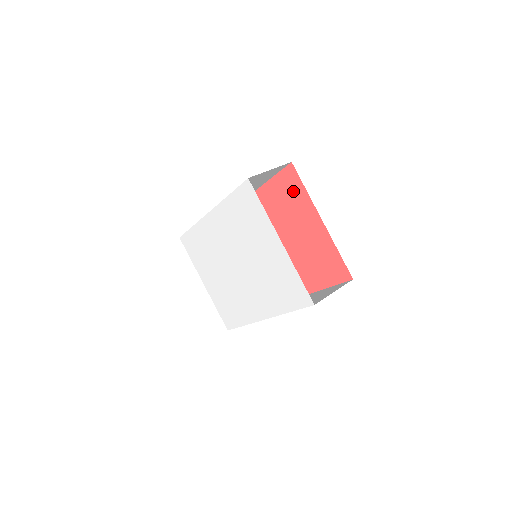
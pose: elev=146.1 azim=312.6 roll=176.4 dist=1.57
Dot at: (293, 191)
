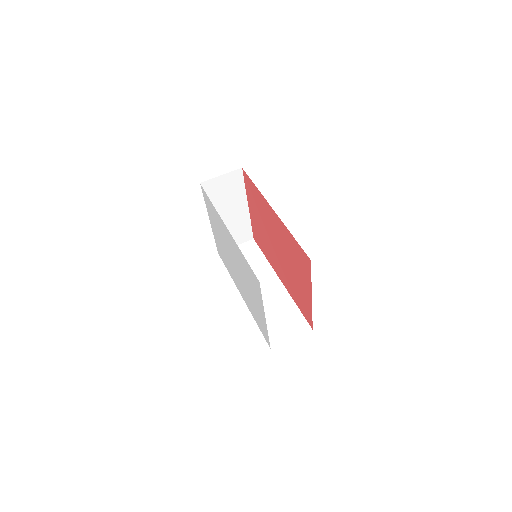
Dot at: (303, 265)
